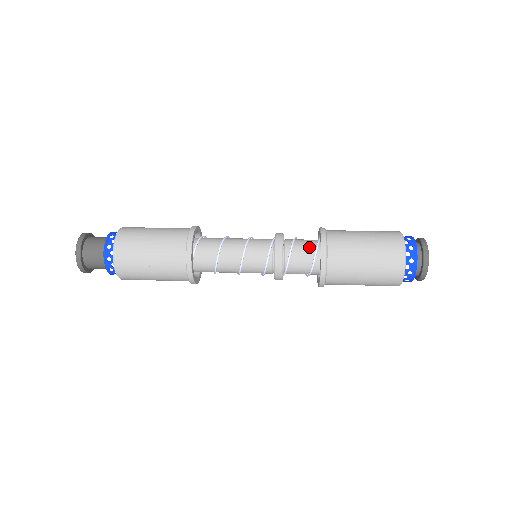
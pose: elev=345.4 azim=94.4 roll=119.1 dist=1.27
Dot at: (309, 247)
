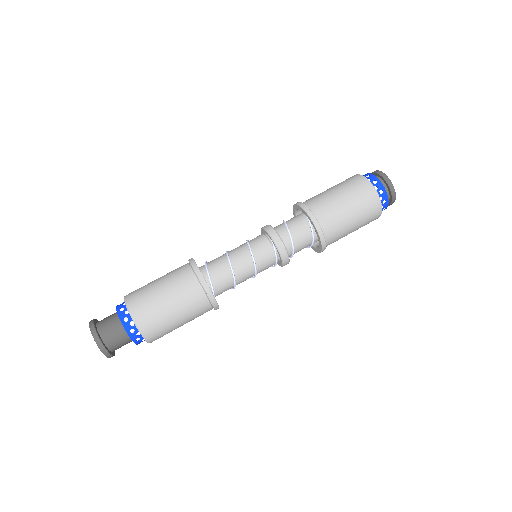
Dot at: (306, 240)
